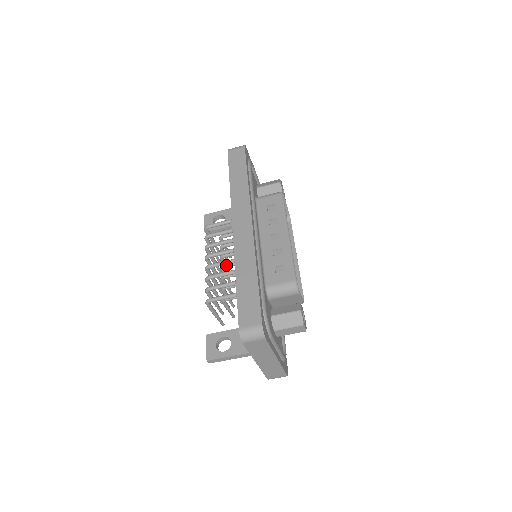
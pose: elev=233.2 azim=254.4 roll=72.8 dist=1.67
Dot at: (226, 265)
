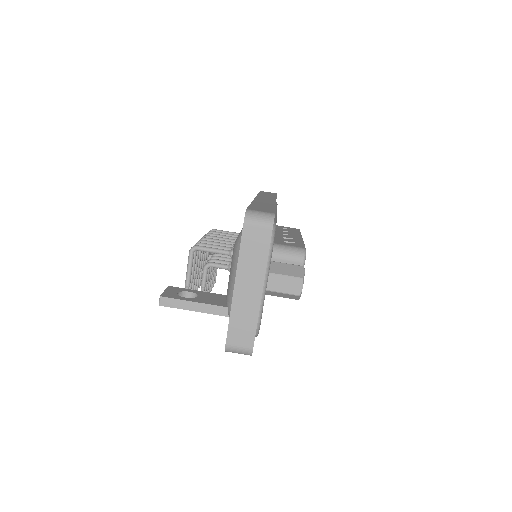
Dot at: occluded
